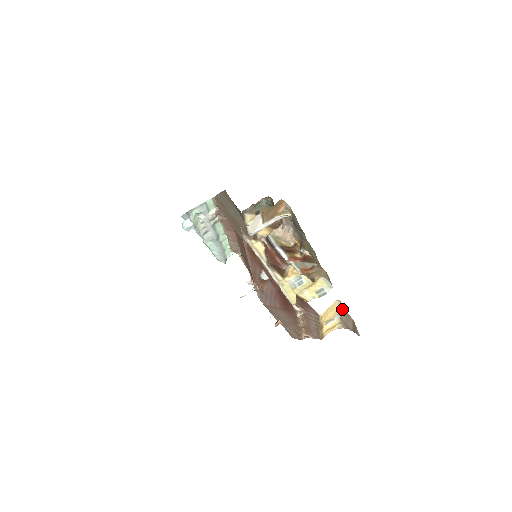
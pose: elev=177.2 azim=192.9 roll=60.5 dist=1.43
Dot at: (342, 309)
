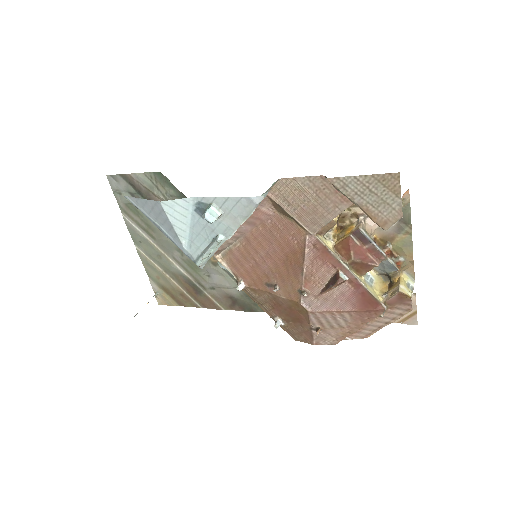
Dot at: occluded
